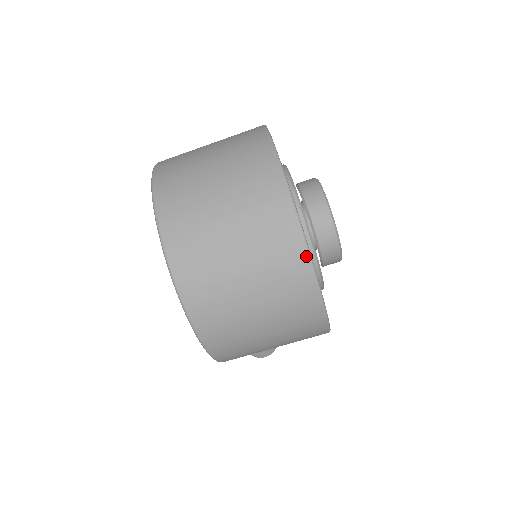
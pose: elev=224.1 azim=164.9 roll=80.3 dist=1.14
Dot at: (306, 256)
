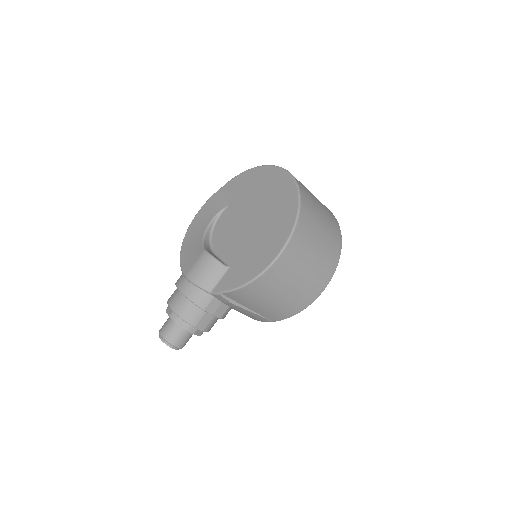
Dot at: (340, 248)
